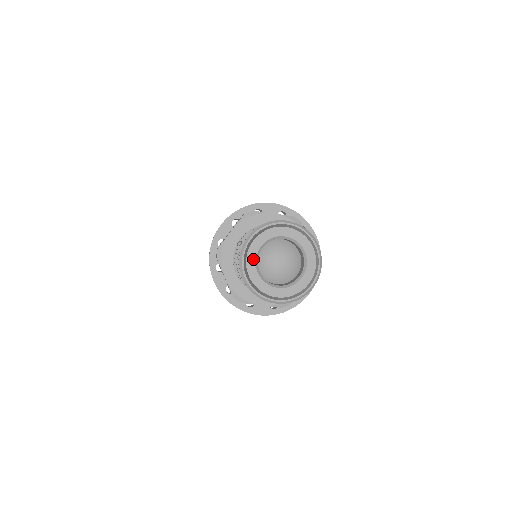
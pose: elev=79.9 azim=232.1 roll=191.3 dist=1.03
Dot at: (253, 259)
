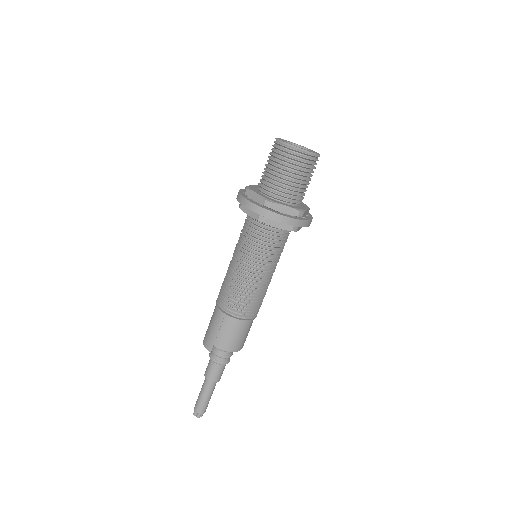
Dot at: (283, 140)
